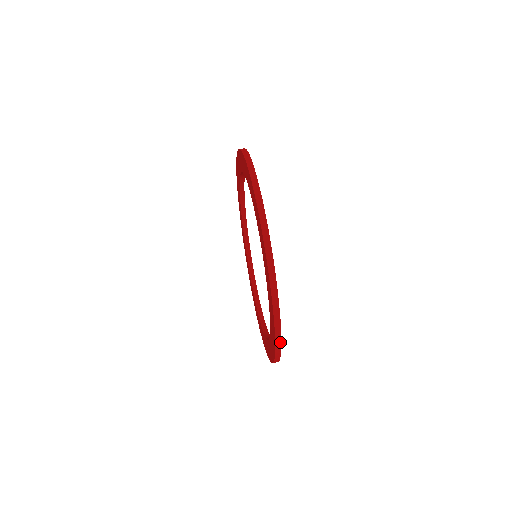
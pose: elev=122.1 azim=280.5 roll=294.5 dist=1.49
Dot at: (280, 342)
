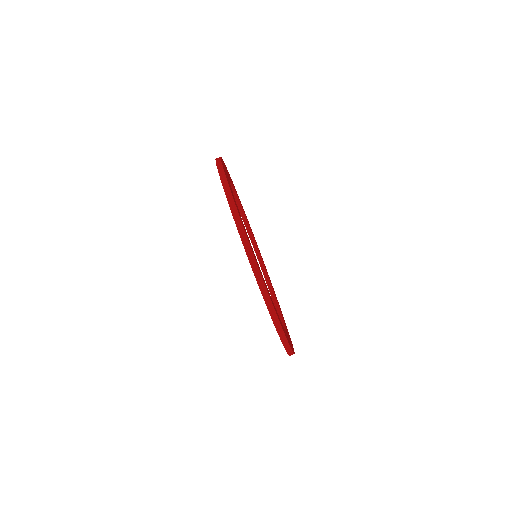
Dot at: occluded
